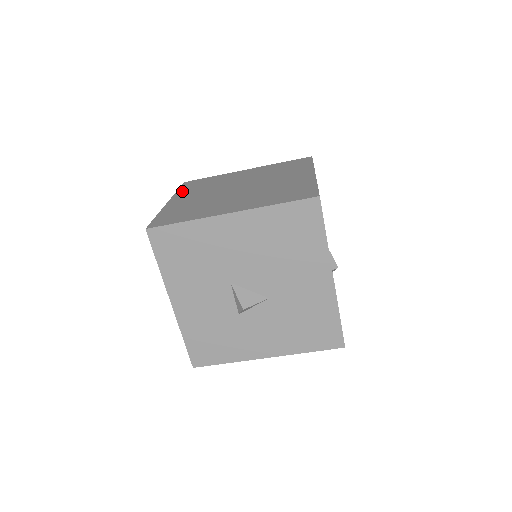
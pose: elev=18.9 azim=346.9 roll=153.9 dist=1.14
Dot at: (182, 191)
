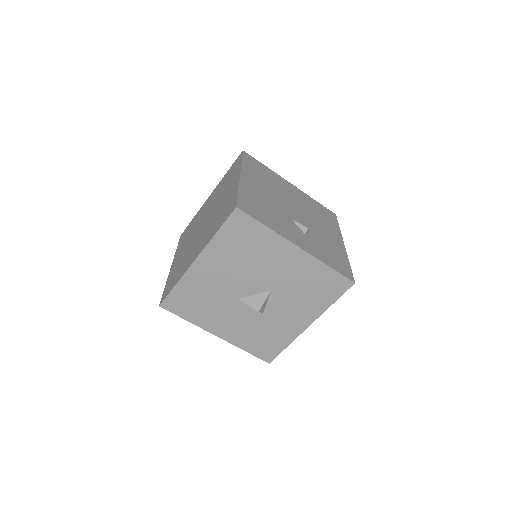
Dot at: (178, 248)
